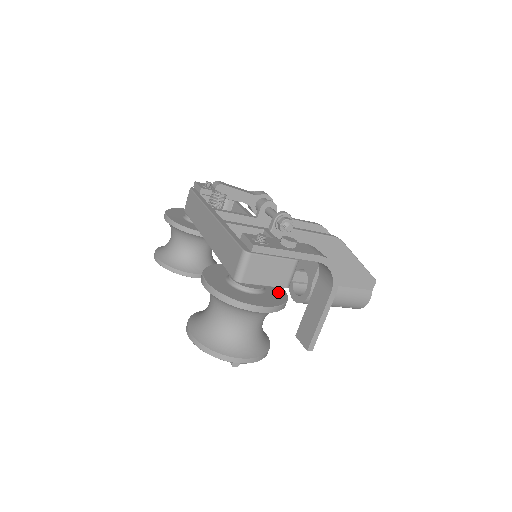
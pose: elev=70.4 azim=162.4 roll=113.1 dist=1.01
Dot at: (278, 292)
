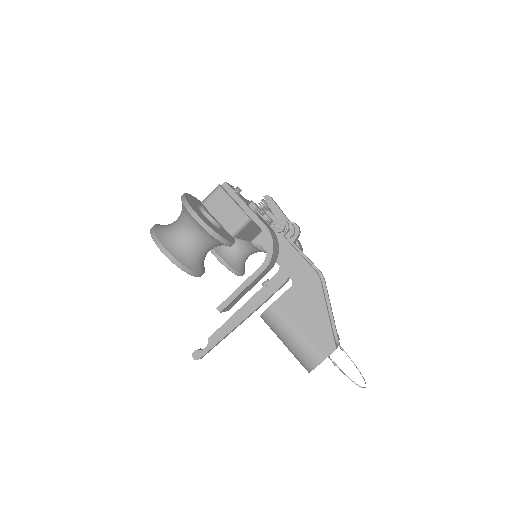
Dot at: (223, 235)
